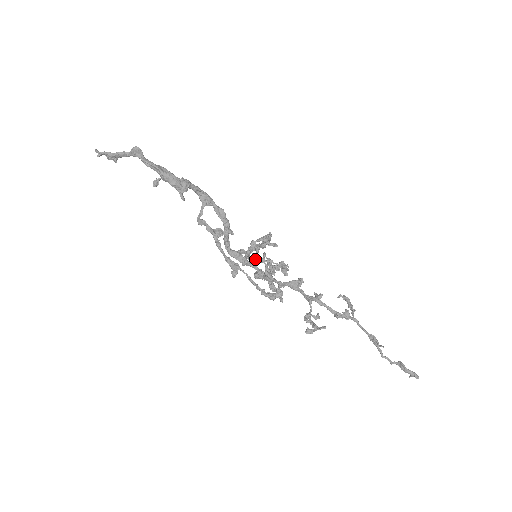
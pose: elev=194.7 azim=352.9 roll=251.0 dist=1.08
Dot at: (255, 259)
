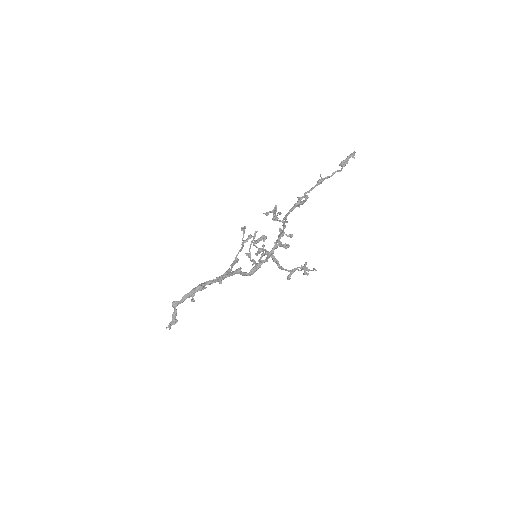
Dot at: (250, 253)
